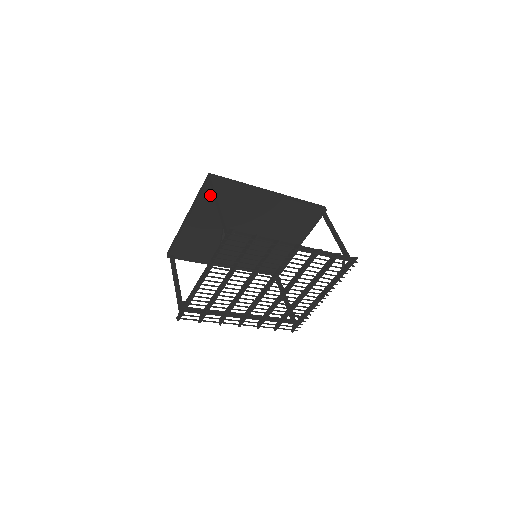
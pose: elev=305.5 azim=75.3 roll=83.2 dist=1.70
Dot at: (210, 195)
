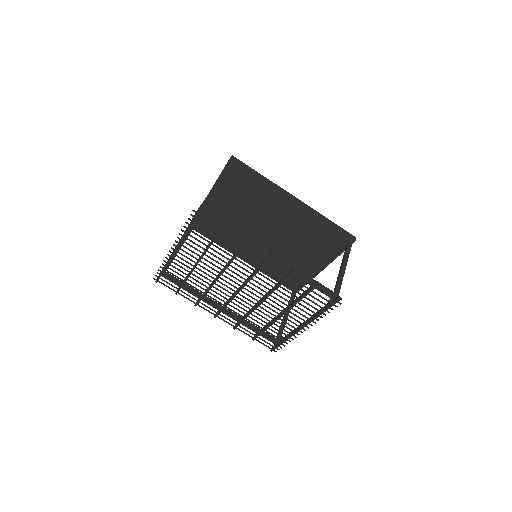
Dot at: (229, 178)
